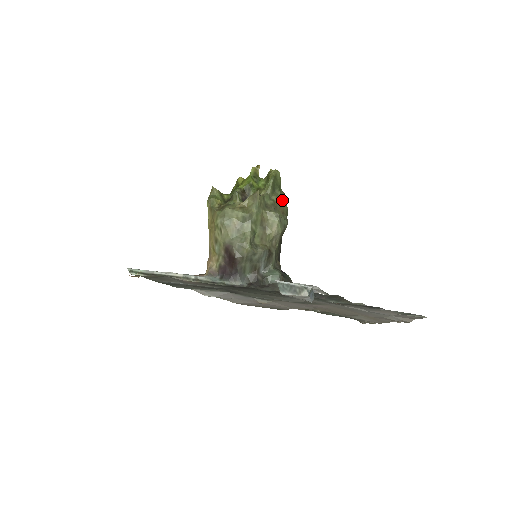
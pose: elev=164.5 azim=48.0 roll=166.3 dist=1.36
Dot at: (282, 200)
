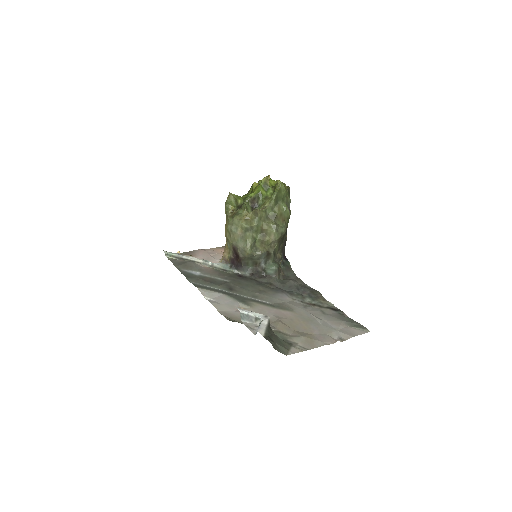
Dot at: (283, 210)
